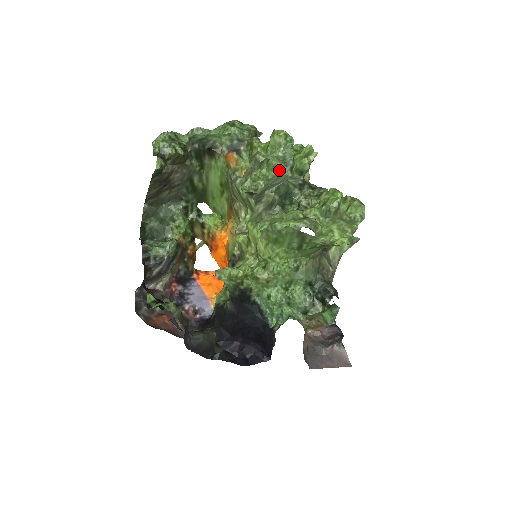
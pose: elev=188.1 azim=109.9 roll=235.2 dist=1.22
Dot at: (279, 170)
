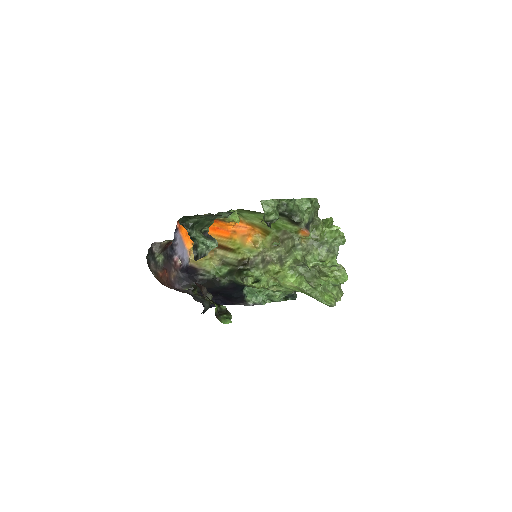
Dot at: (335, 266)
